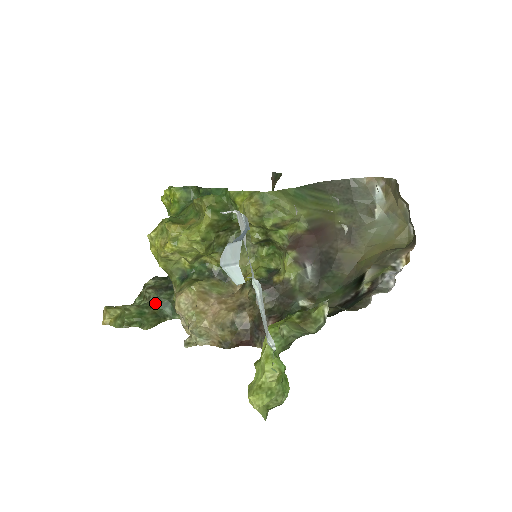
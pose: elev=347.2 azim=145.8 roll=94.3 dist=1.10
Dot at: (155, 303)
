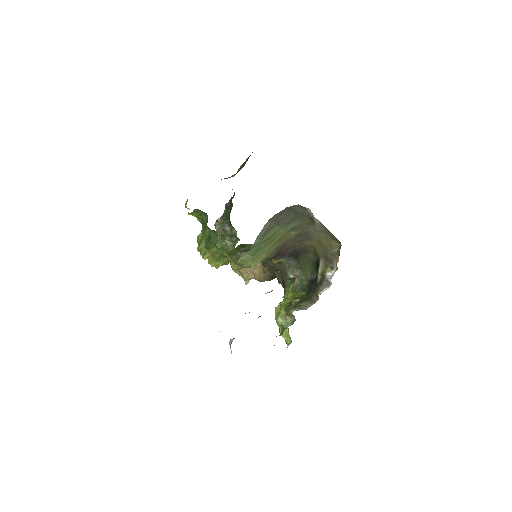
Dot at: (226, 236)
